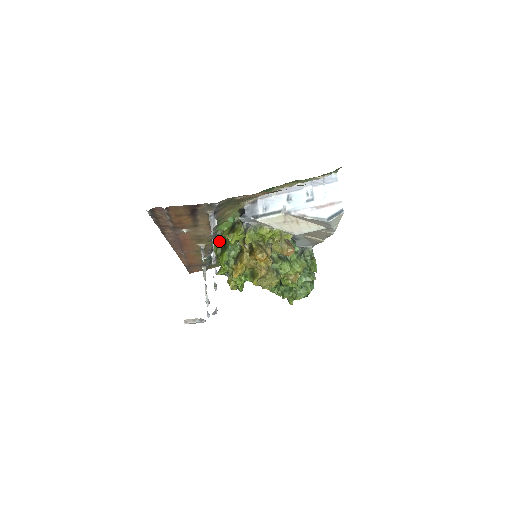
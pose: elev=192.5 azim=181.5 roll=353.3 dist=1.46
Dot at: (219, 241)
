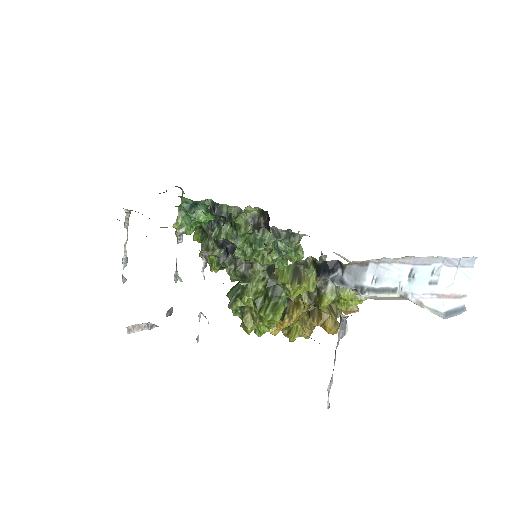
Dot at: (264, 279)
